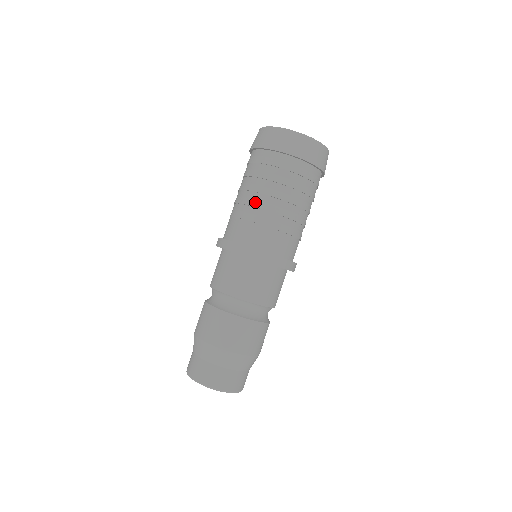
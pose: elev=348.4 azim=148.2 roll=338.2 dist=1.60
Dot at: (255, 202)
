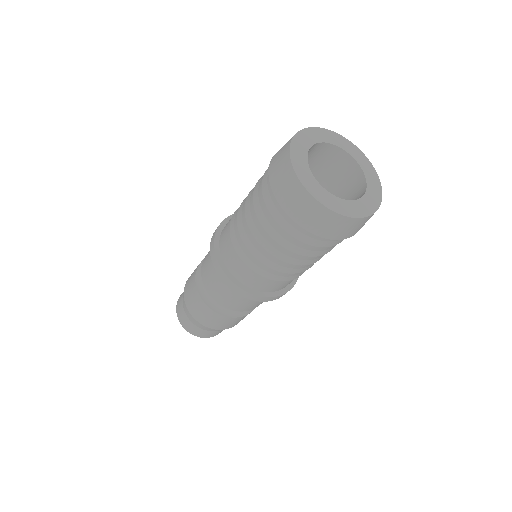
Dot at: (253, 248)
